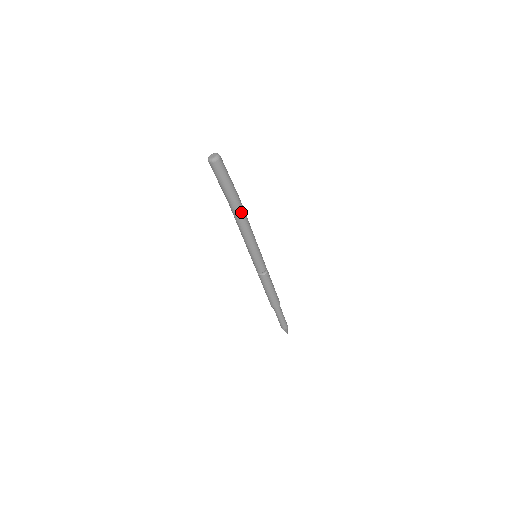
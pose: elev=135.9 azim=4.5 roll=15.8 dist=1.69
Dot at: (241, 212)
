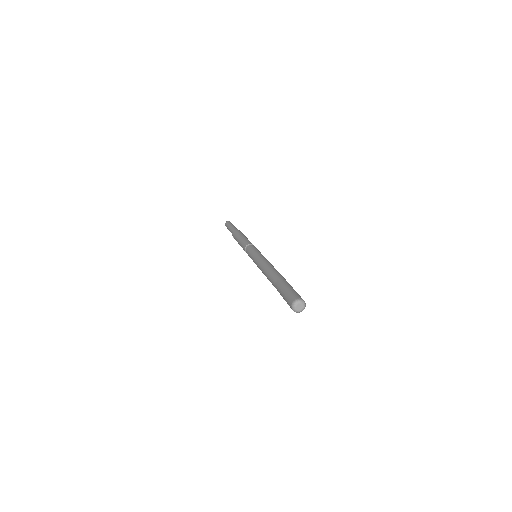
Dot at: occluded
